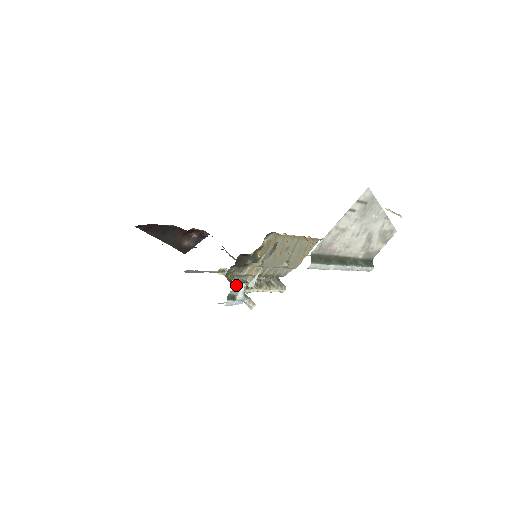
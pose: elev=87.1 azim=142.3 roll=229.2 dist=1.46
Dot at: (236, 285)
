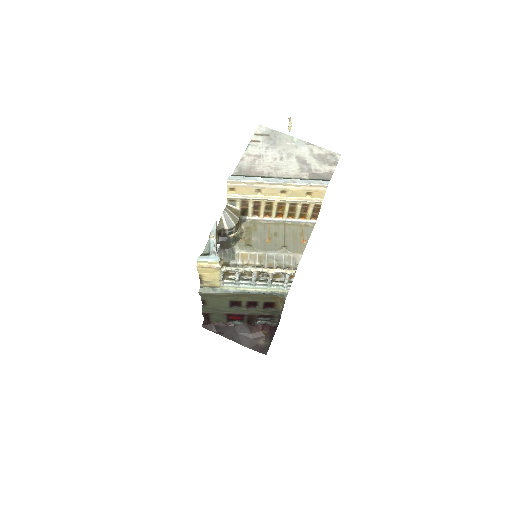
Dot at: (235, 274)
